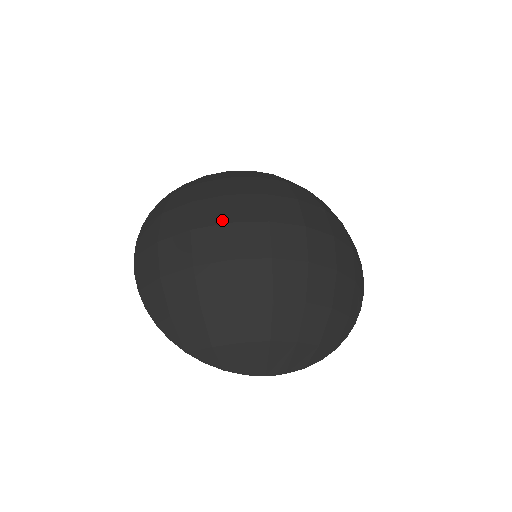
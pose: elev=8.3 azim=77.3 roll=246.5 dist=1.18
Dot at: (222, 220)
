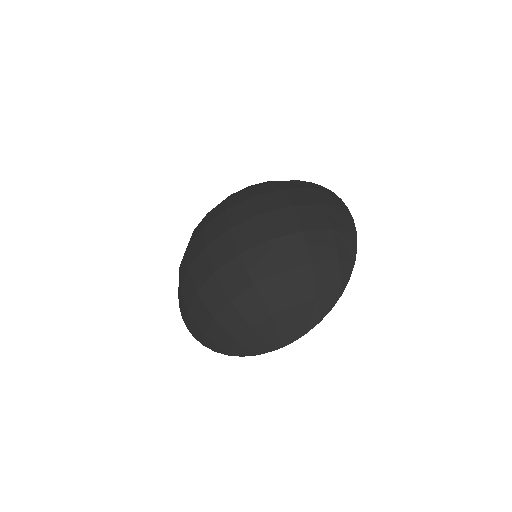
Dot at: (202, 248)
